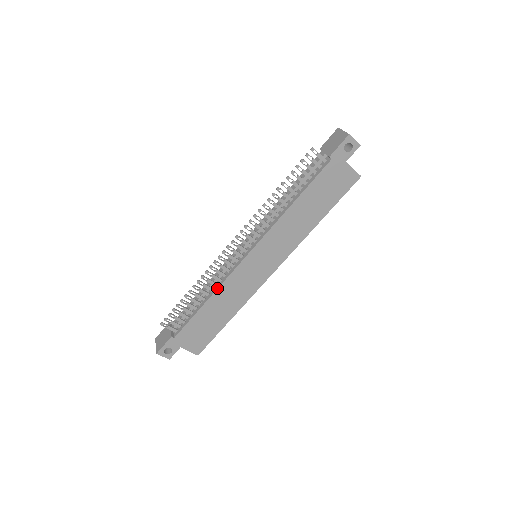
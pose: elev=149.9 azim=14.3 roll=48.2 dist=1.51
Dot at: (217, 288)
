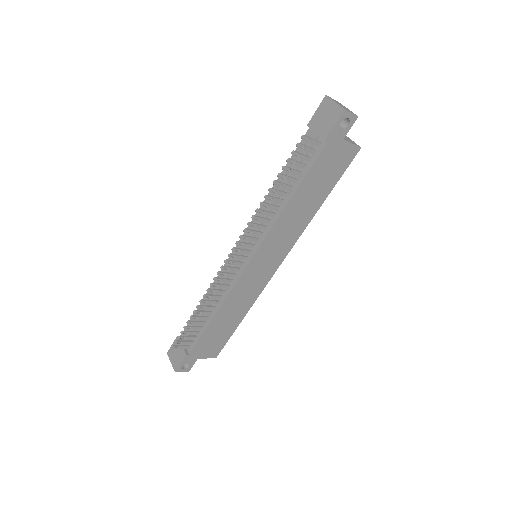
Dot at: (223, 301)
